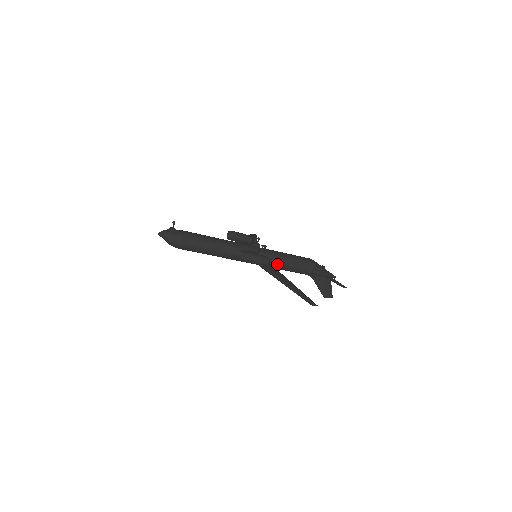
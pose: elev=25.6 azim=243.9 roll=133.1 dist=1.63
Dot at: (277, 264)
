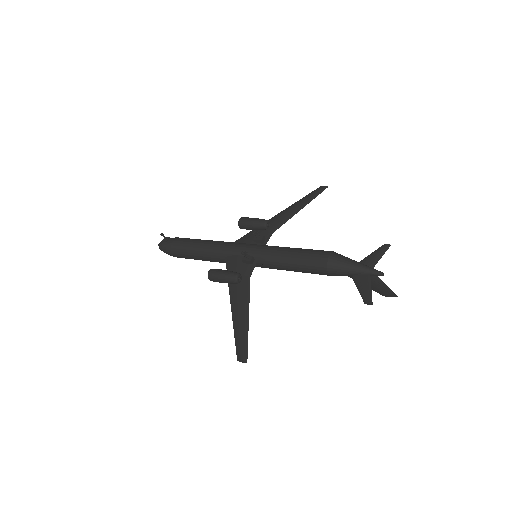
Dot at: (276, 268)
